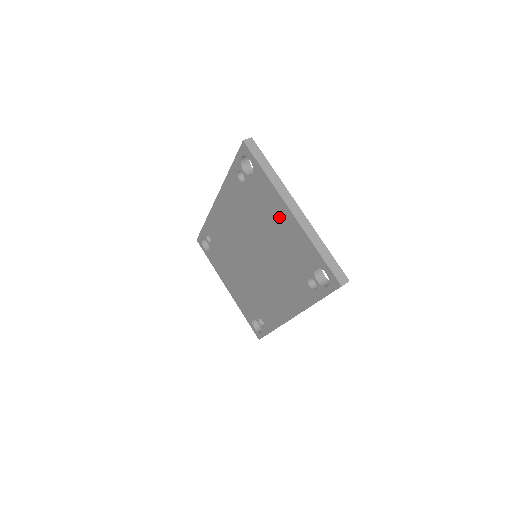
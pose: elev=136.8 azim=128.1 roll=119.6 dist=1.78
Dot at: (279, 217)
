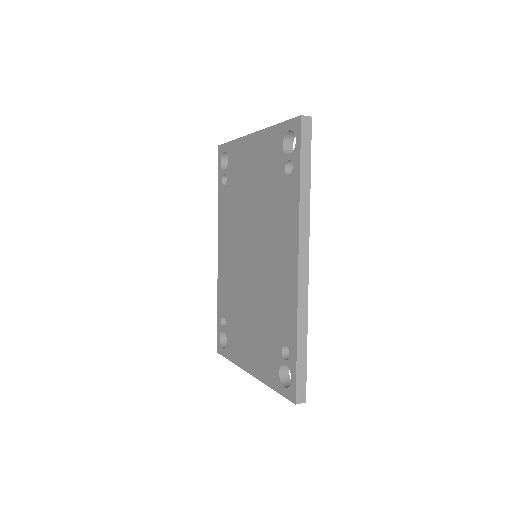
Dot at: (250, 157)
